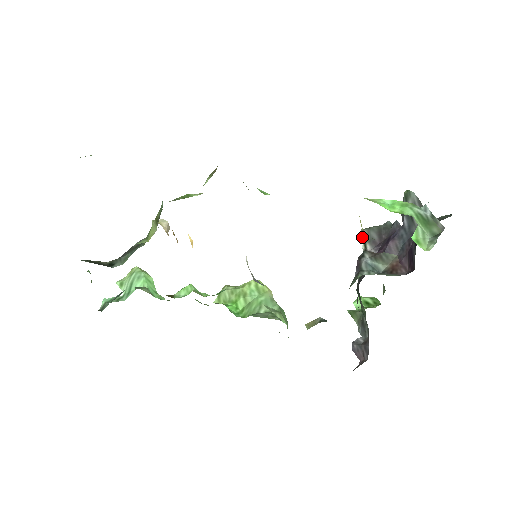
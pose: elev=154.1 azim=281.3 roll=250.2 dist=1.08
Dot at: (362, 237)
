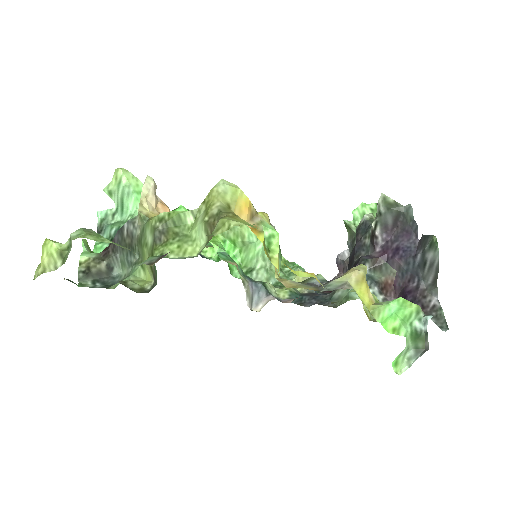
Dot at: (377, 213)
